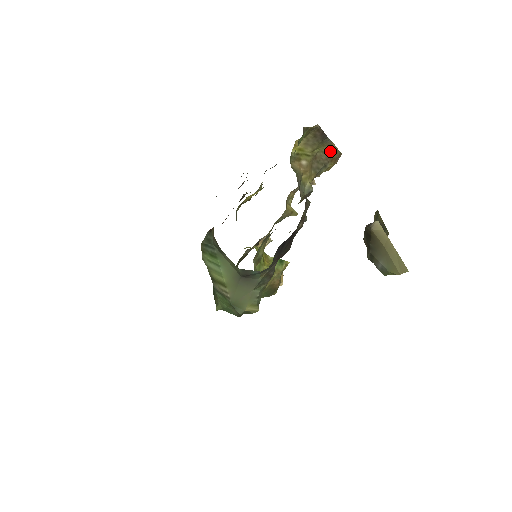
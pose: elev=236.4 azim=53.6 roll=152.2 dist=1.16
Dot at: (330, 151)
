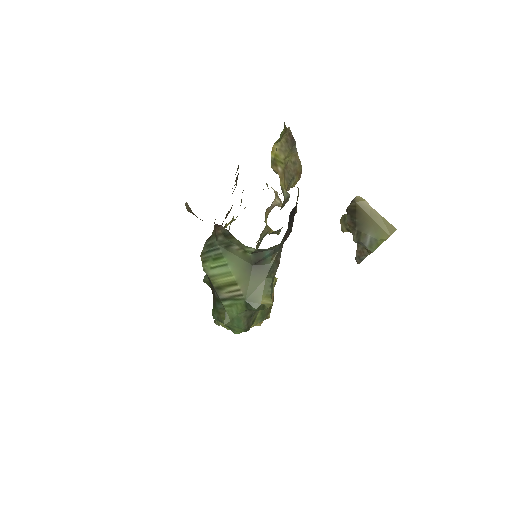
Dot at: (296, 163)
